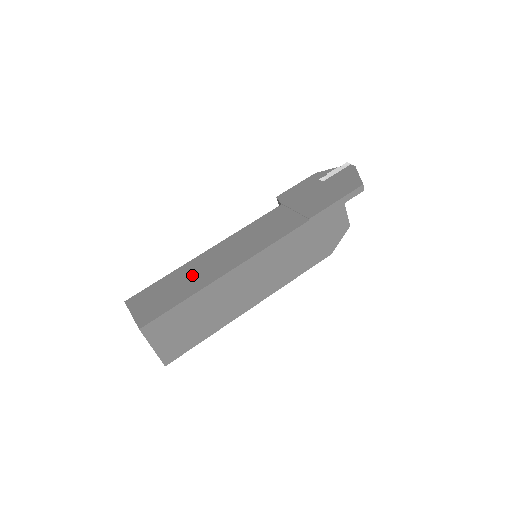
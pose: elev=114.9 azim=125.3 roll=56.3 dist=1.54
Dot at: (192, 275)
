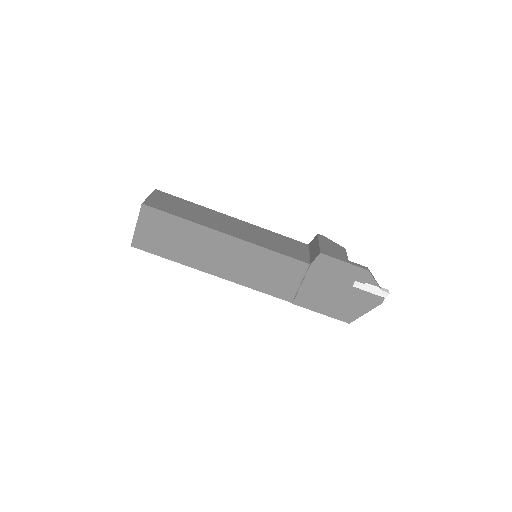
Dot at: (195, 245)
